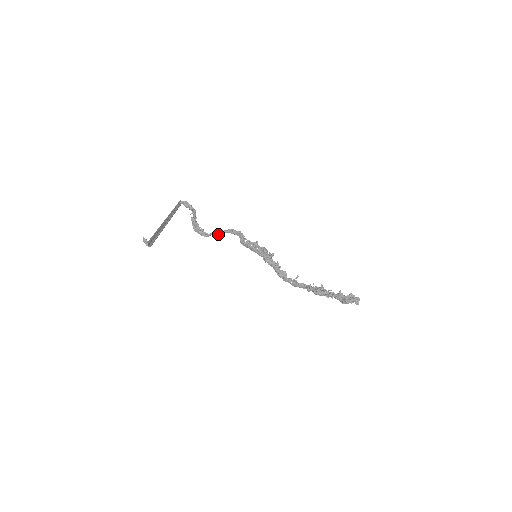
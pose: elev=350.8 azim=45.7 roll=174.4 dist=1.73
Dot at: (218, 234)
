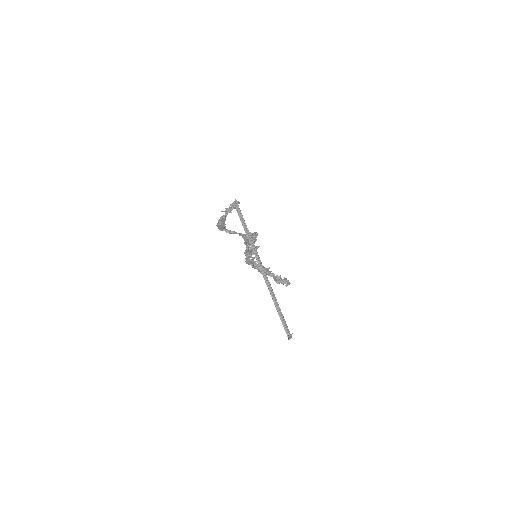
Dot at: (242, 236)
